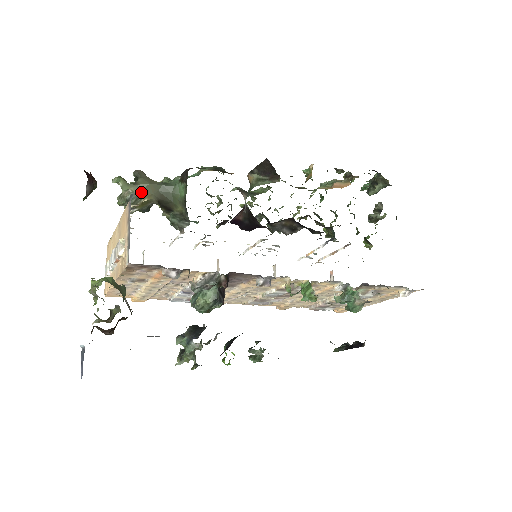
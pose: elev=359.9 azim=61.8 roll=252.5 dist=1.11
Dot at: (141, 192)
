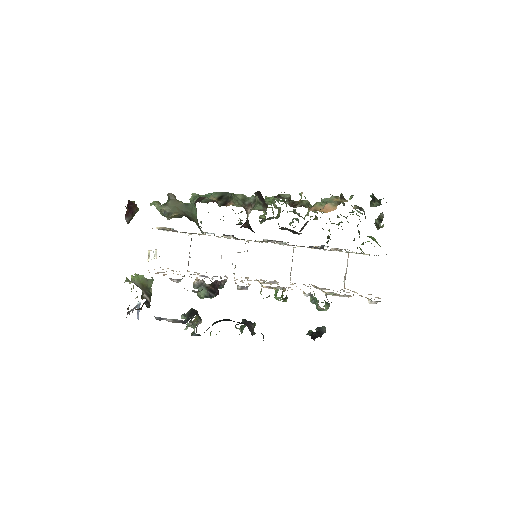
Dot at: (170, 211)
